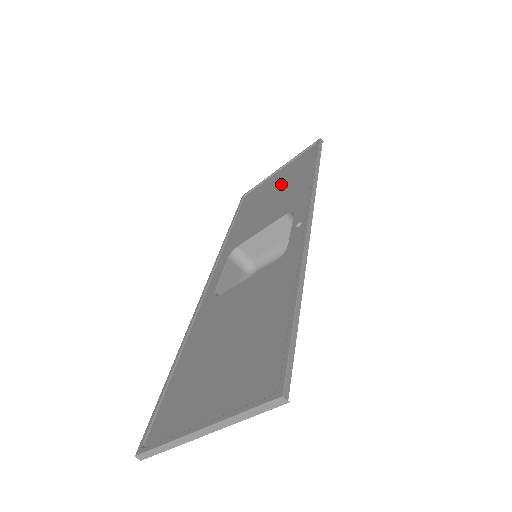
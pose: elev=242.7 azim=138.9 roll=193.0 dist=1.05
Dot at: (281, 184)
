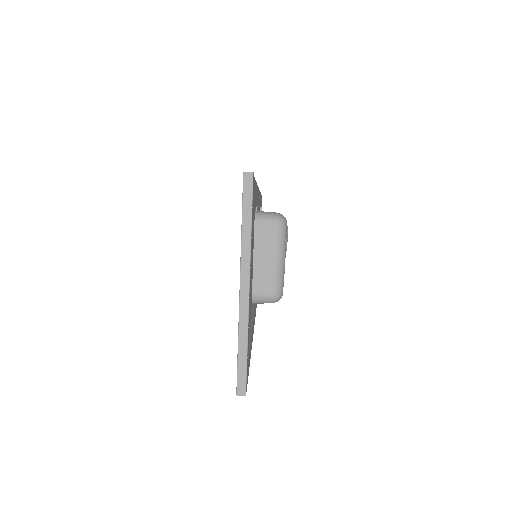
Dot at: occluded
